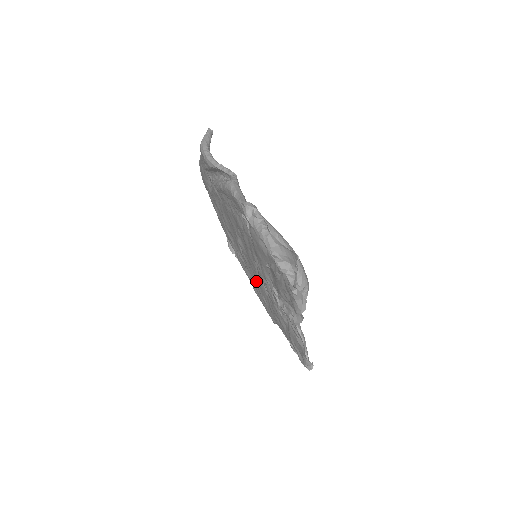
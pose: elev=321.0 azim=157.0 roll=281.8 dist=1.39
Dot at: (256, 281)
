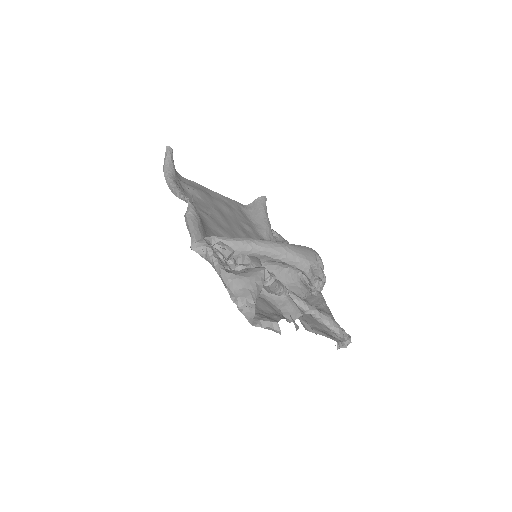
Dot at: occluded
